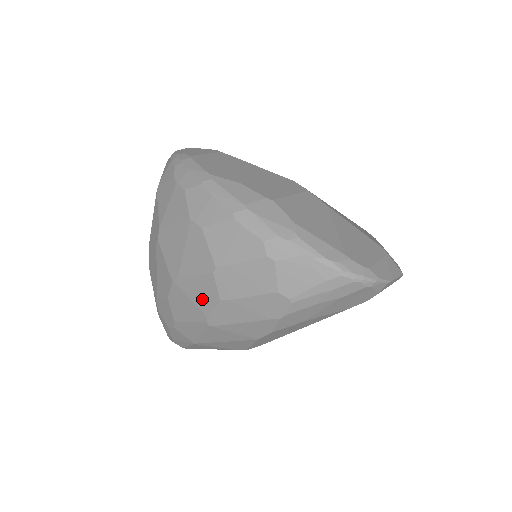
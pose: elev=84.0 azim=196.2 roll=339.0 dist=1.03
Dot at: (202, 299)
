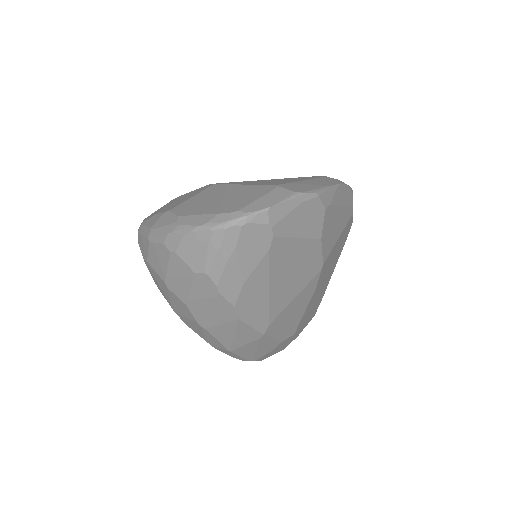
Dot at: (185, 312)
